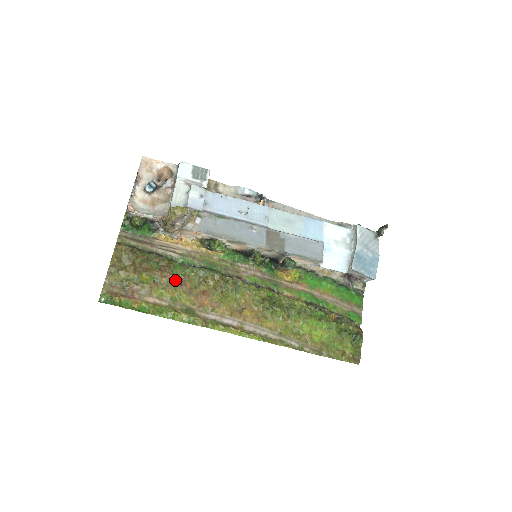
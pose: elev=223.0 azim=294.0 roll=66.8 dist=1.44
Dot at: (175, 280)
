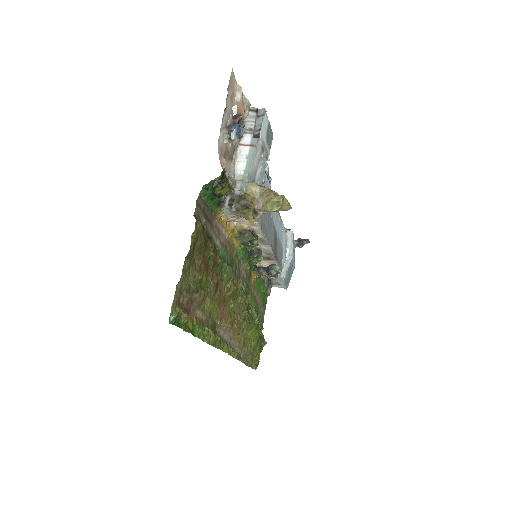
Dot at: (216, 283)
